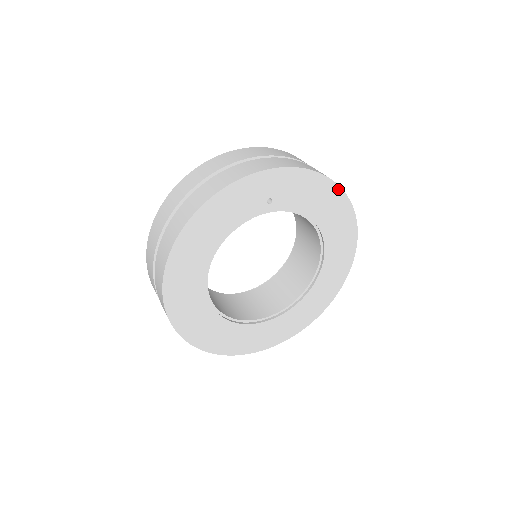
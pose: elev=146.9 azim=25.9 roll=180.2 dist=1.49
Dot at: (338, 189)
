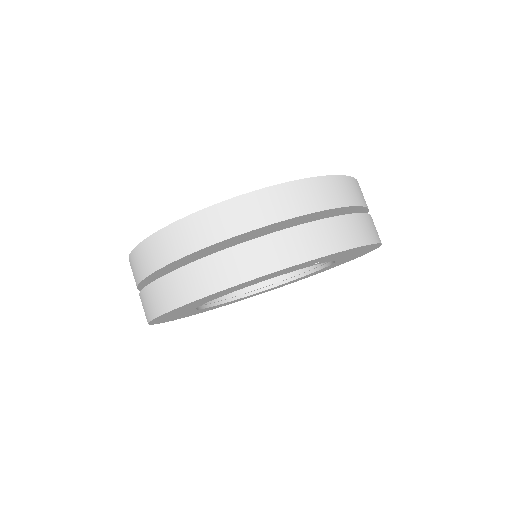
Dot at: (378, 246)
